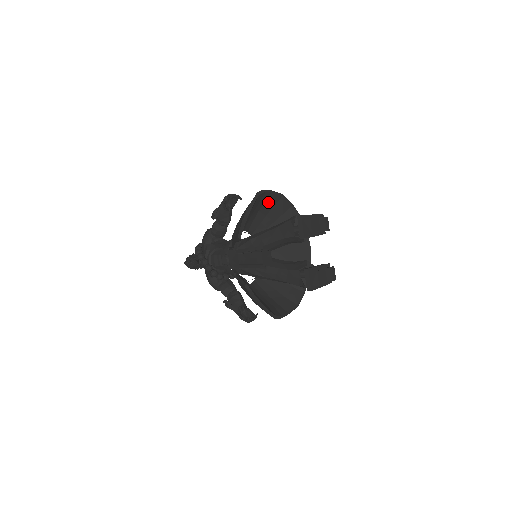
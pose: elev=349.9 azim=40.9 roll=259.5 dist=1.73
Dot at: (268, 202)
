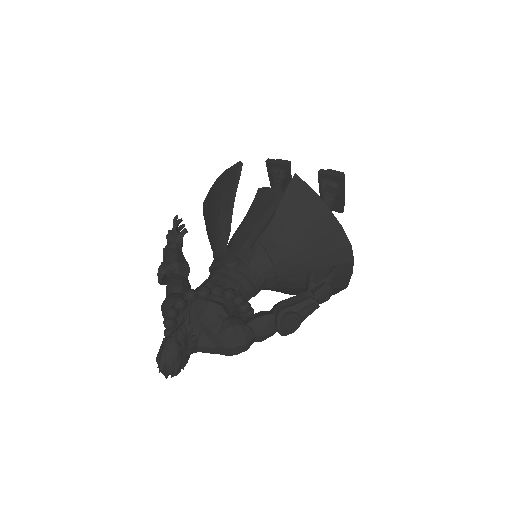
Dot at: occluded
